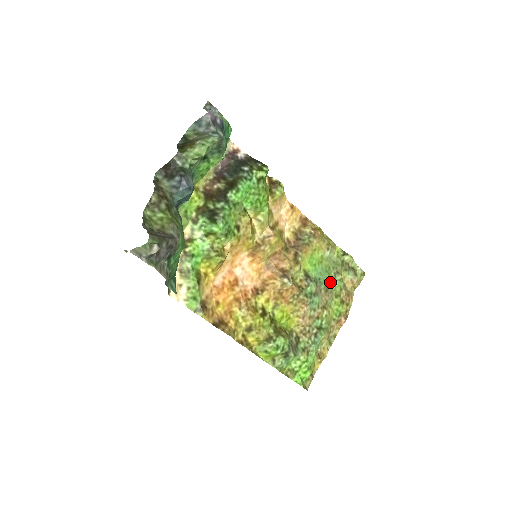
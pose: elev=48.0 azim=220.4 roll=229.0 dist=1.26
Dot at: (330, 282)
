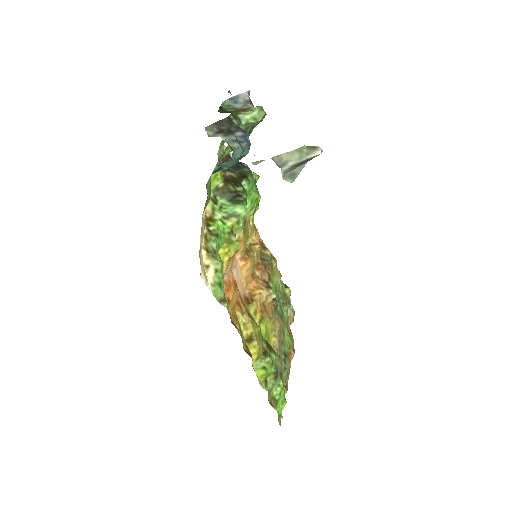
Dot at: (282, 311)
